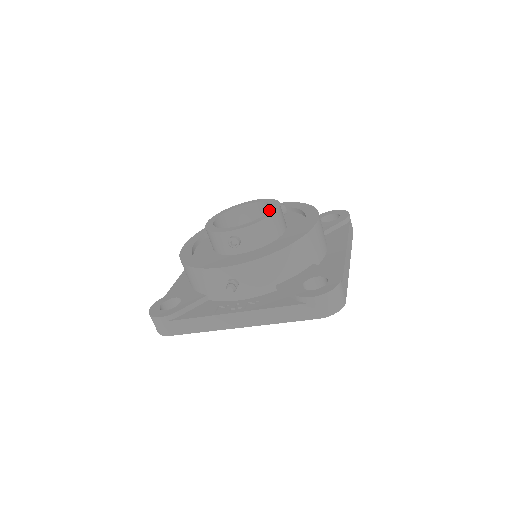
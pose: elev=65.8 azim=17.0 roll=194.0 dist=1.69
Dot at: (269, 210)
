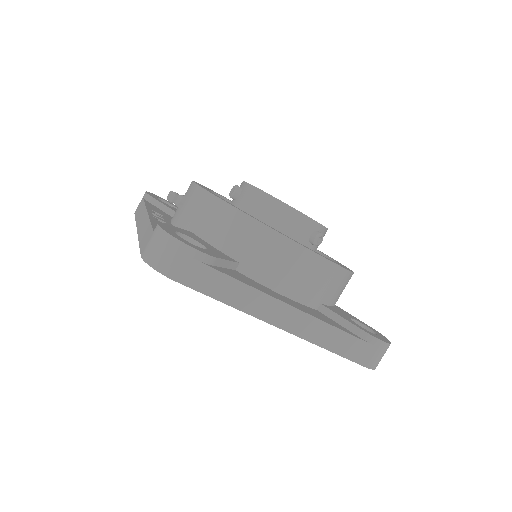
Dot at: occluded
